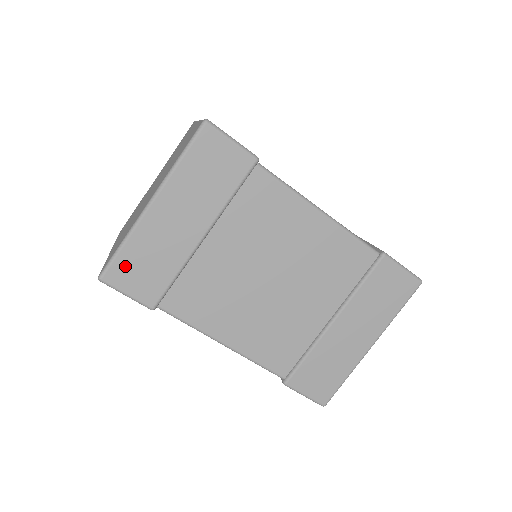
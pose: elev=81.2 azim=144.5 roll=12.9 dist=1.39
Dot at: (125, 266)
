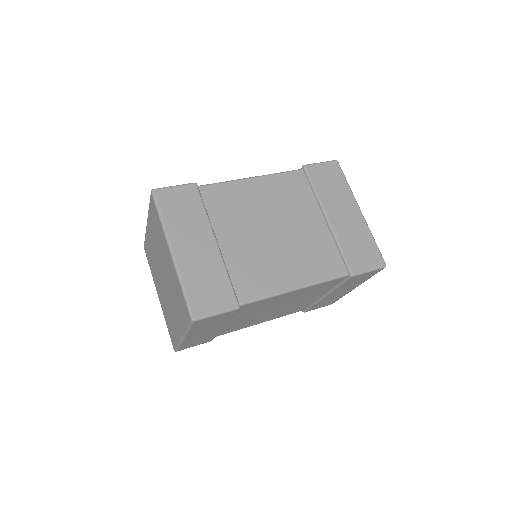
Dot at: (197, 298)
